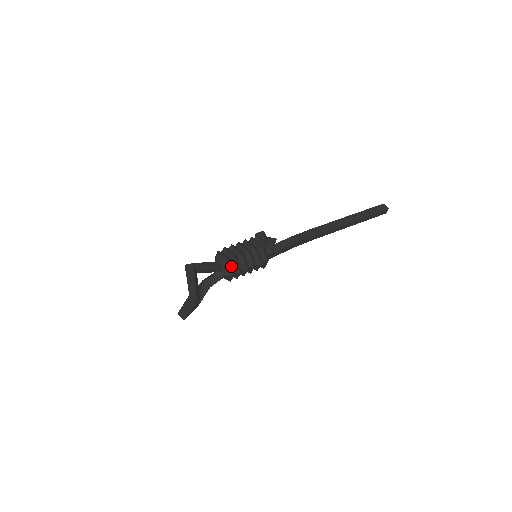
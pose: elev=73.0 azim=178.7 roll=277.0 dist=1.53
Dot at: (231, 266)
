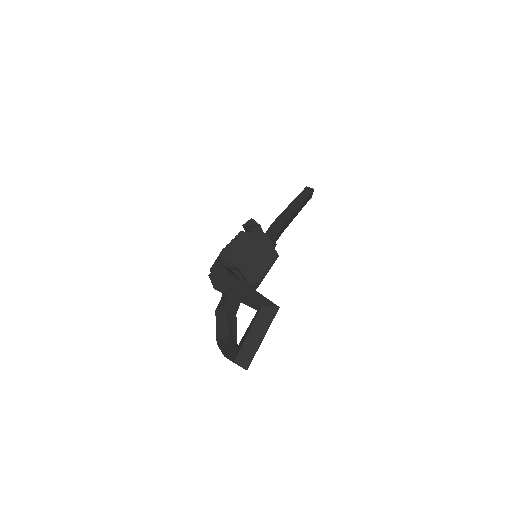
Dot at: (252, 267)
